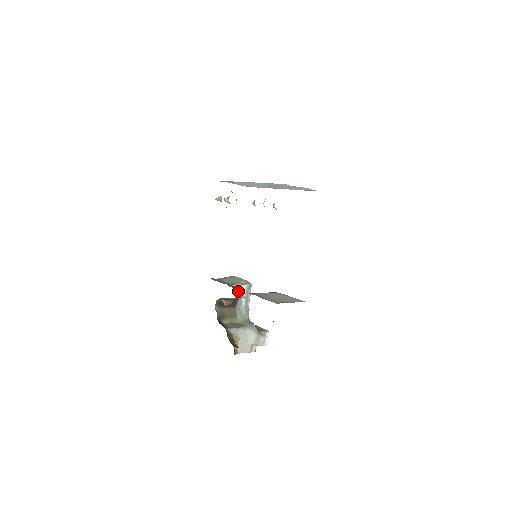
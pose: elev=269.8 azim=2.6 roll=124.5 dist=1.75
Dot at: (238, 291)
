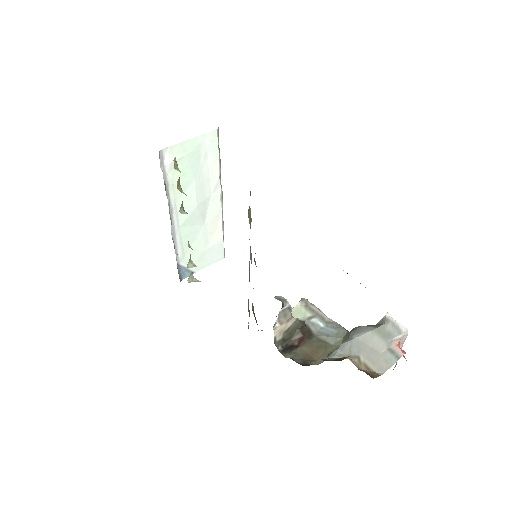
Dot at: occluded
